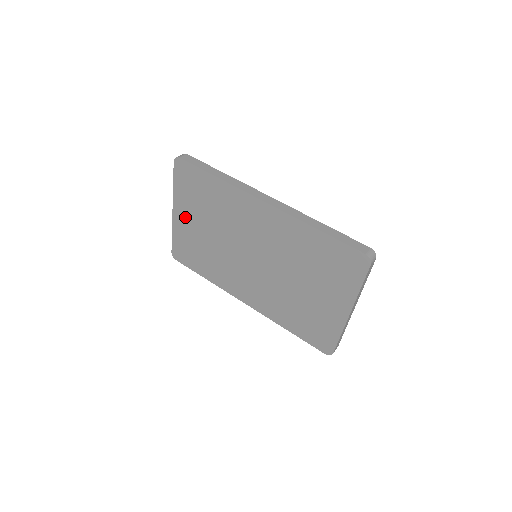
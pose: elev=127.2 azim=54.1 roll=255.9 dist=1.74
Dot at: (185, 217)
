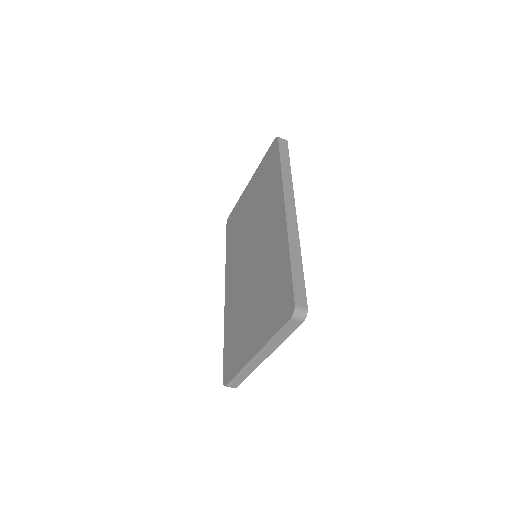
Dot at: (250, 191)
